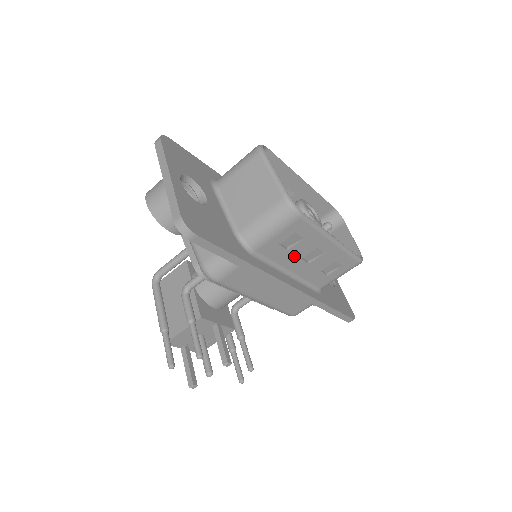
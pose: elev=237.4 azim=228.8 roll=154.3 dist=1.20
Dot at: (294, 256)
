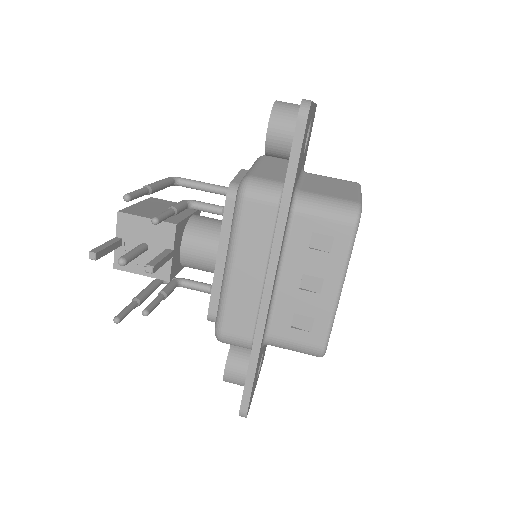
Dot at: (303, 263)
